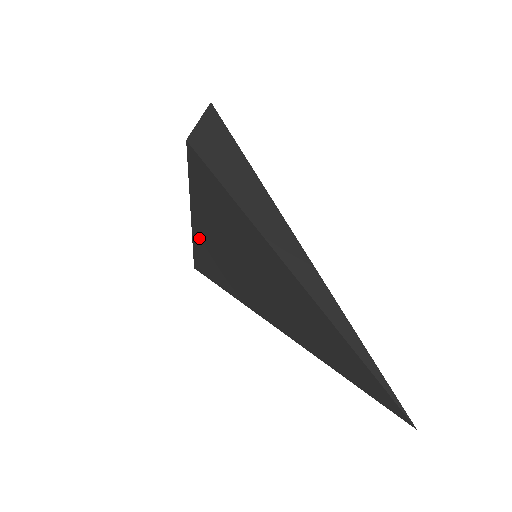
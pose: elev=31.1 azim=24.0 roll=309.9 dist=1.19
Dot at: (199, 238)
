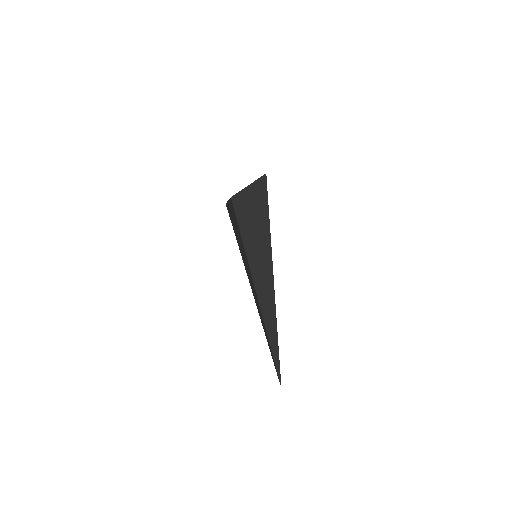
Dot at: (229, 210)
